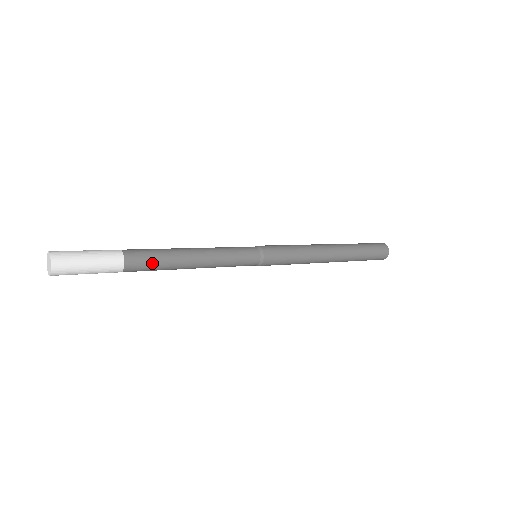
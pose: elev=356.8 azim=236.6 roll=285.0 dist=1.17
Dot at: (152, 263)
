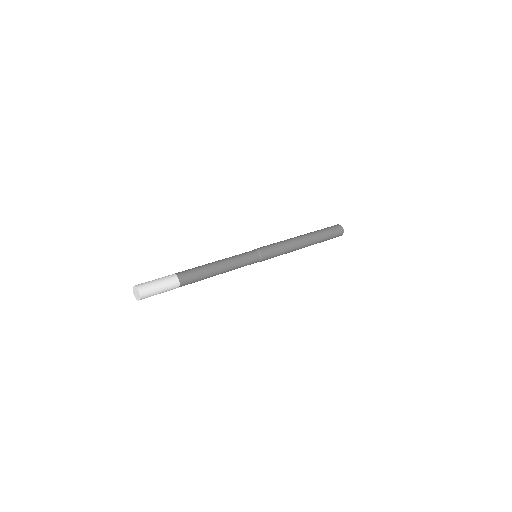
Dot at: (194, 274)
